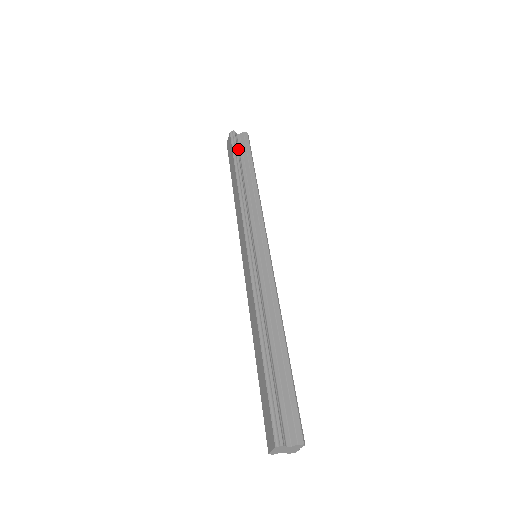
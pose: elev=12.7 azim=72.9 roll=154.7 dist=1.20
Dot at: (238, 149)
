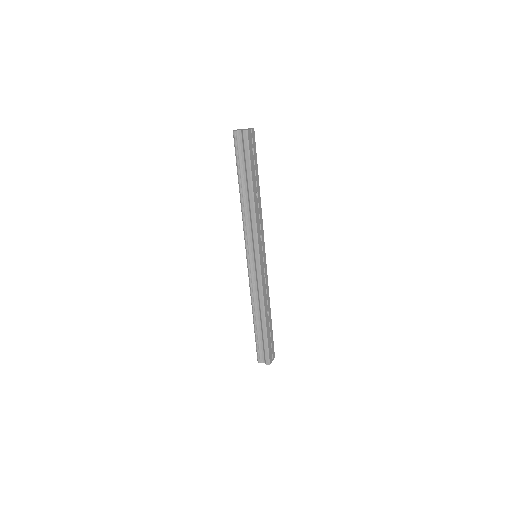
Dot at: (239, 155)
